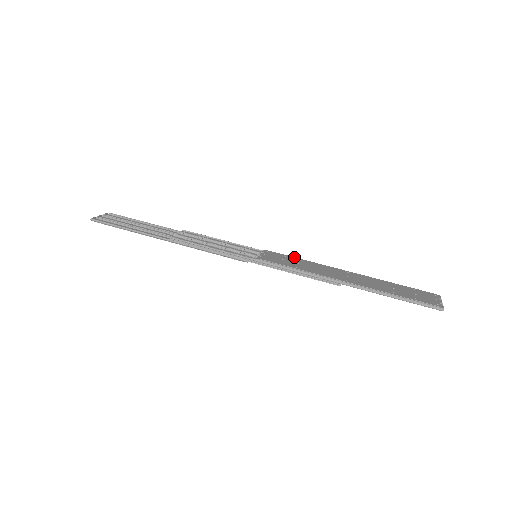
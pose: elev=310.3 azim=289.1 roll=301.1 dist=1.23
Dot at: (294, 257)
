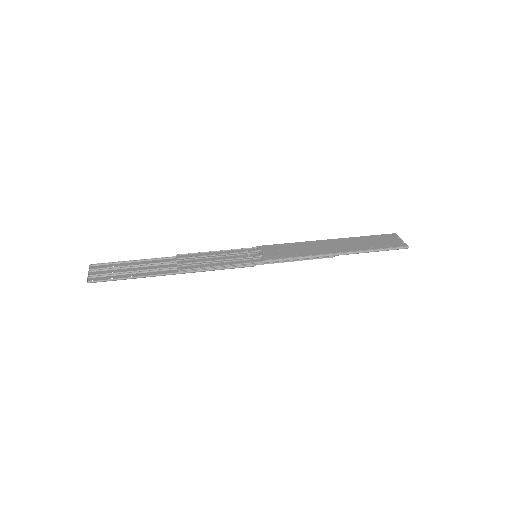
Dot at: (283, 244)
